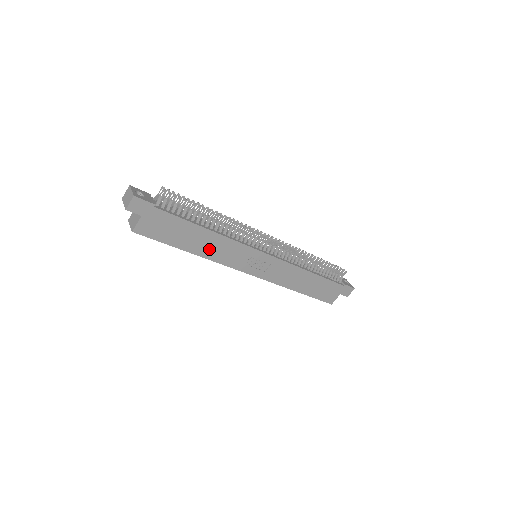
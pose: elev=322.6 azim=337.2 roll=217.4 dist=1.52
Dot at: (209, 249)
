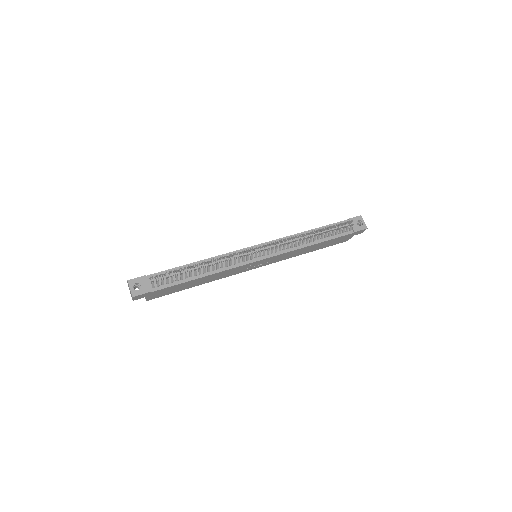
Dot at: (210, 279)
